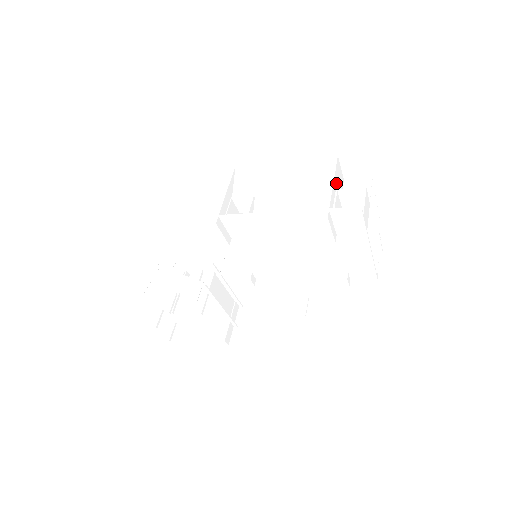
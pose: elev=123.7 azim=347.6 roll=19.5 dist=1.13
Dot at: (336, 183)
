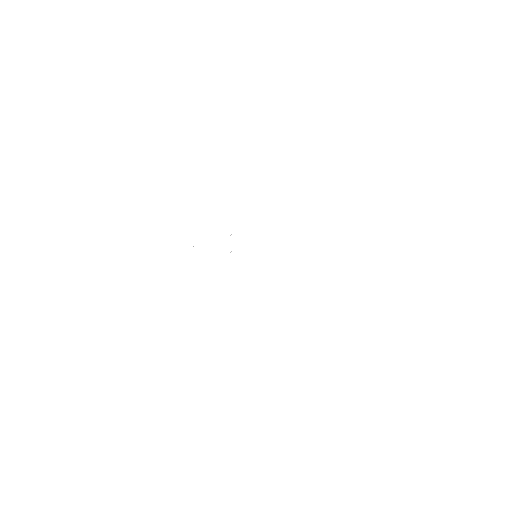
Dot at: (308, 222)
